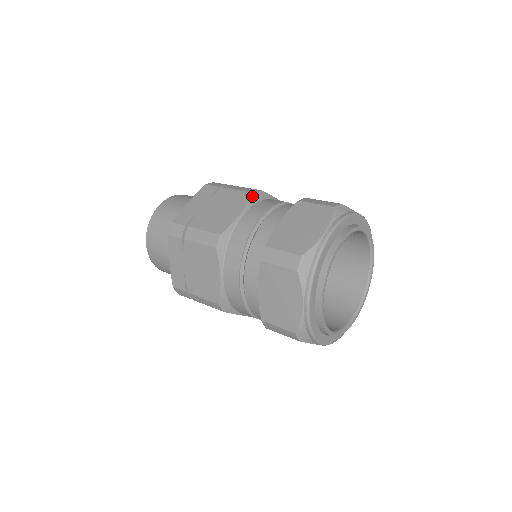
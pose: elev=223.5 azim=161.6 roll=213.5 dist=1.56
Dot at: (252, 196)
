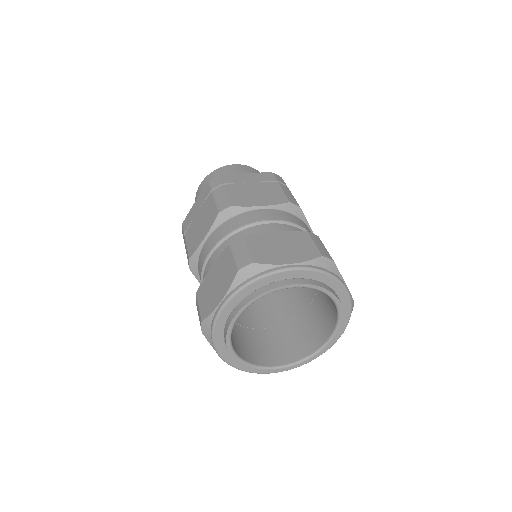
Dot at: (217, 217)
